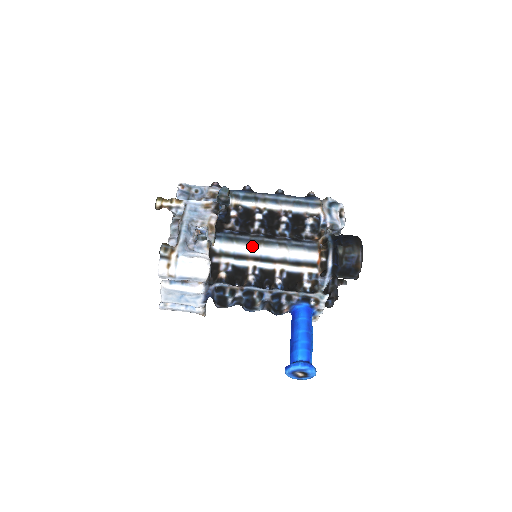
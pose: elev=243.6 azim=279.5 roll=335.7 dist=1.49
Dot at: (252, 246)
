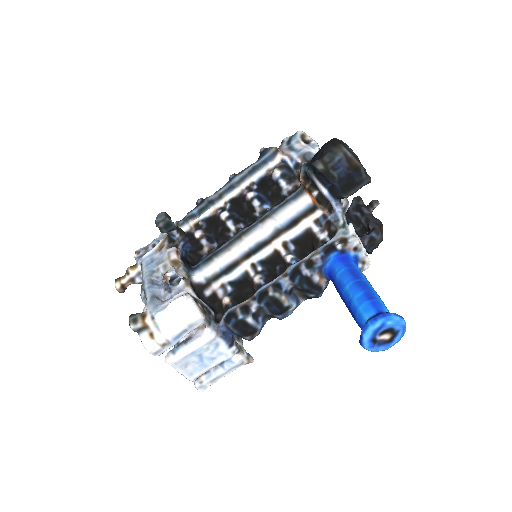
Dot at: (234, 247)
